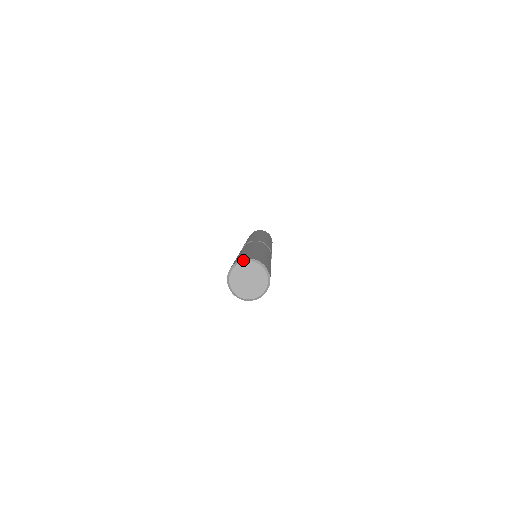
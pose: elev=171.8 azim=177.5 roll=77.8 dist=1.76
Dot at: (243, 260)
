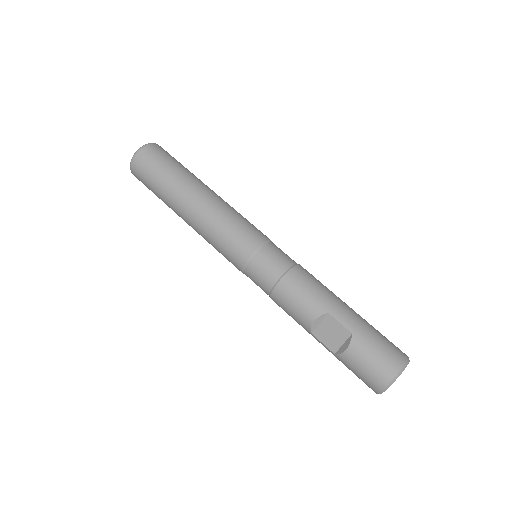
Dot at: occluded
